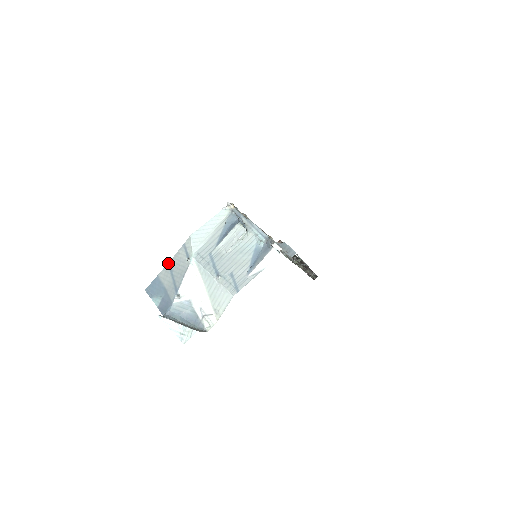
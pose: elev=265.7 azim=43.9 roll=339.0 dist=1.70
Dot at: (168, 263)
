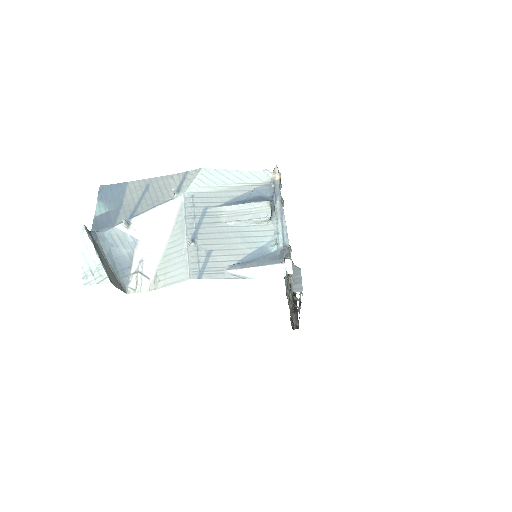
Dot at: (151, 178)
